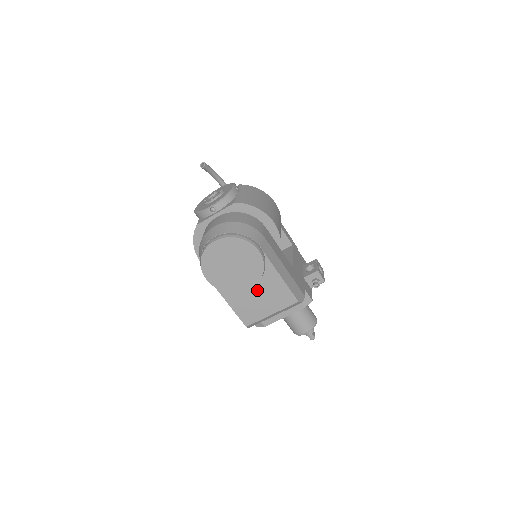
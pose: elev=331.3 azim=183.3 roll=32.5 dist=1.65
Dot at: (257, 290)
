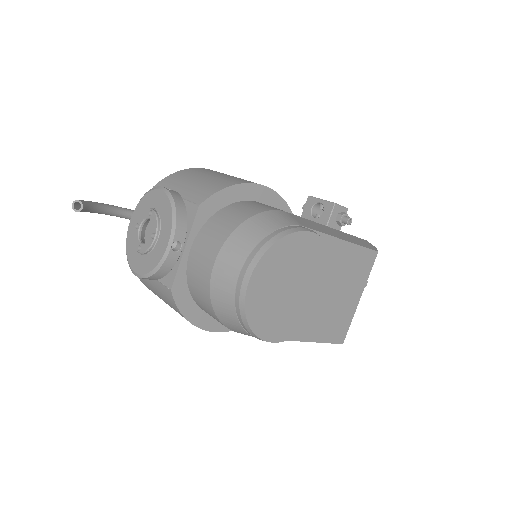
Dot at: occluded
